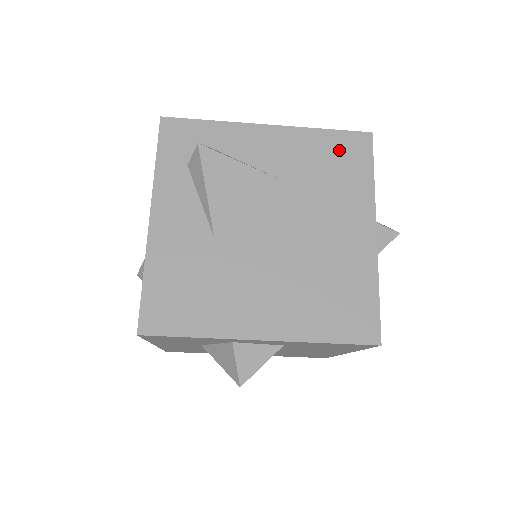
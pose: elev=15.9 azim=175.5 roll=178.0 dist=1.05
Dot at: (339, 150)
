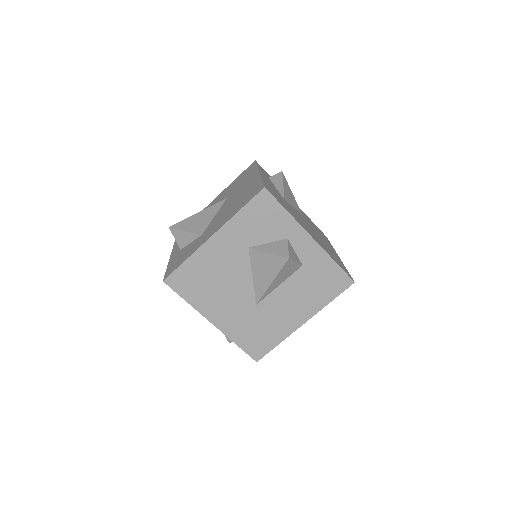
Dot at: (318, 229)
